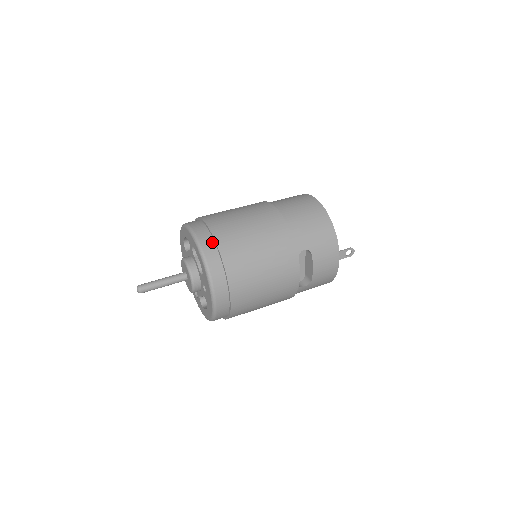
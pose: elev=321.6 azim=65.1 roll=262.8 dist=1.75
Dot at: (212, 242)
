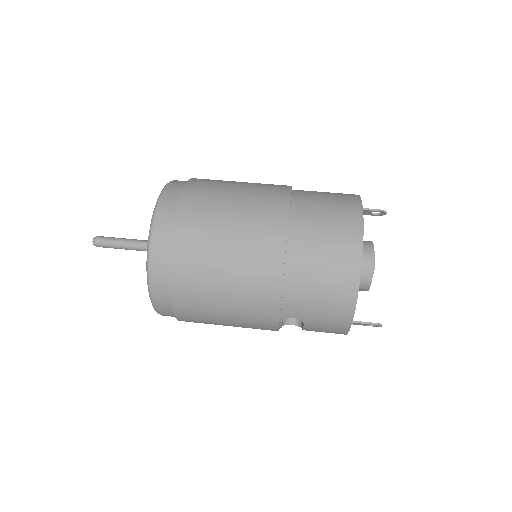
Dot at: (166, 268)
